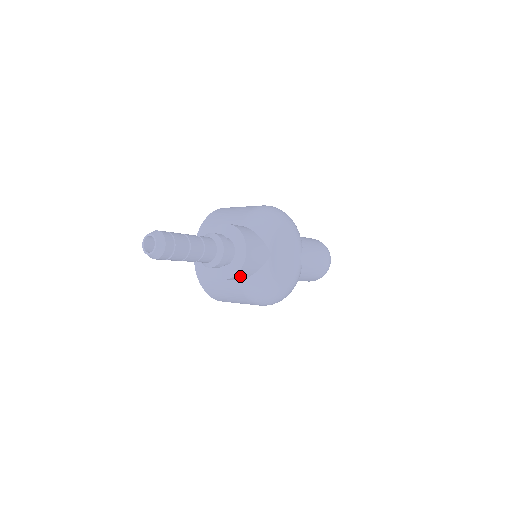
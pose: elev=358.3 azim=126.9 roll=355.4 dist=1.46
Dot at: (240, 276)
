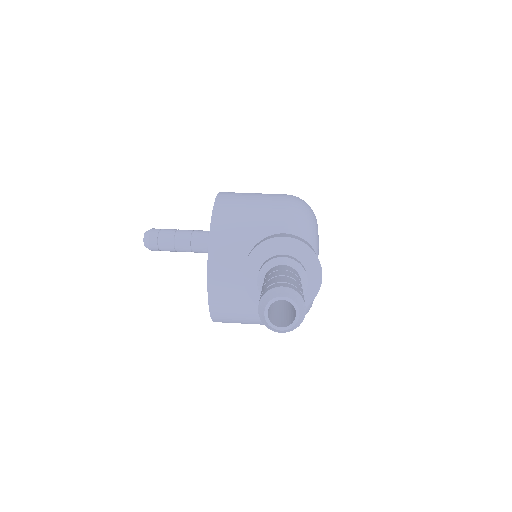
Dot at: occluded
